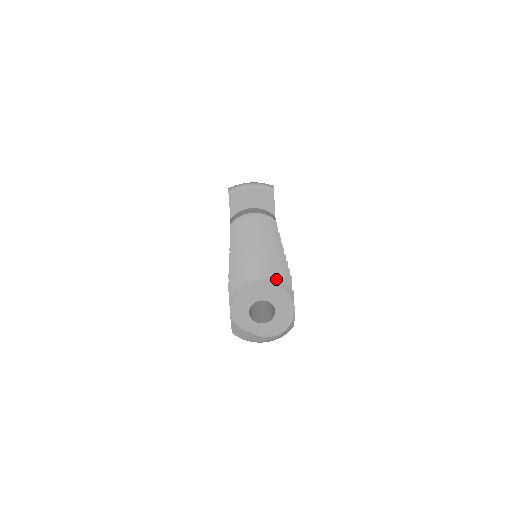
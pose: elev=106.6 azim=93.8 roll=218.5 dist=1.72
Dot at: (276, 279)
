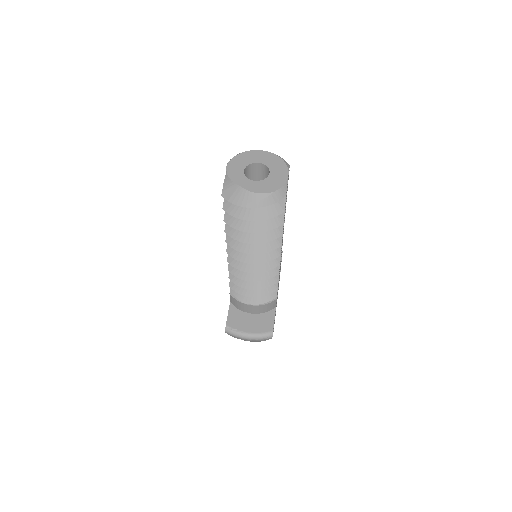
Dot at: occluded
